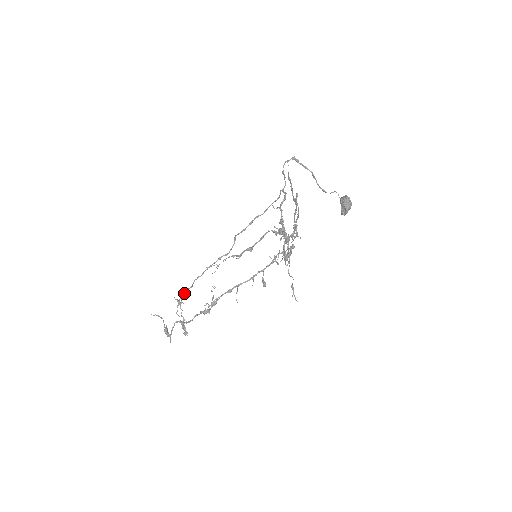
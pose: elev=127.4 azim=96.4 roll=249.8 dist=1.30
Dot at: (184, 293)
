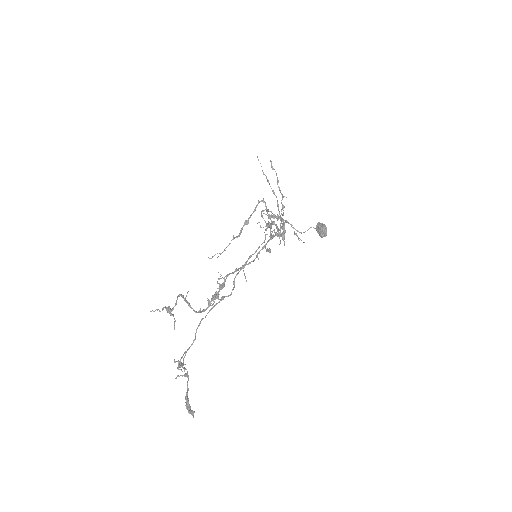
Dot at: (186, 351)
